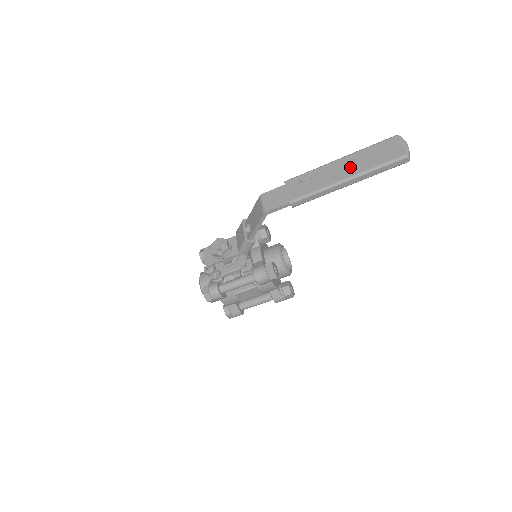
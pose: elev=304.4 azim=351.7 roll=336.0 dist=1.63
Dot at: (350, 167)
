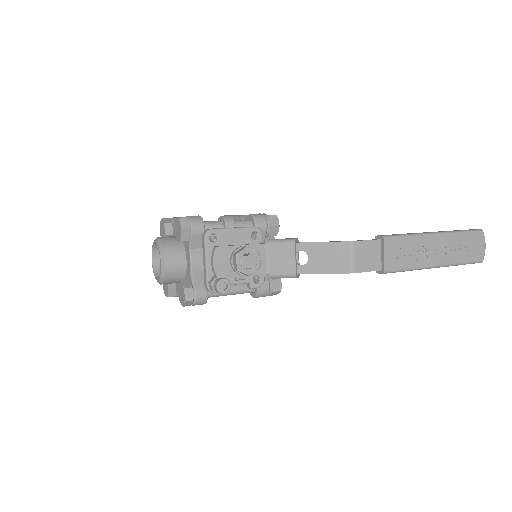
Dot at: (444, 252)
